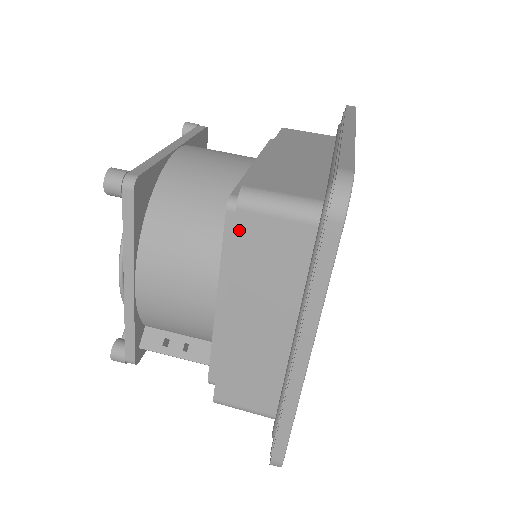
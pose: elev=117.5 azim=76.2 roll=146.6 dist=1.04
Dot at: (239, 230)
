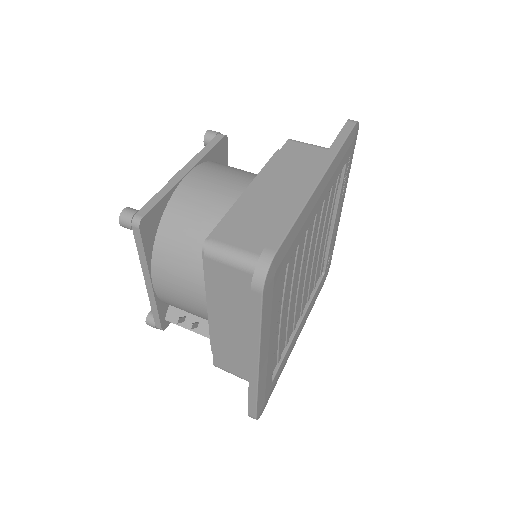
Dot at: (209, 270)
